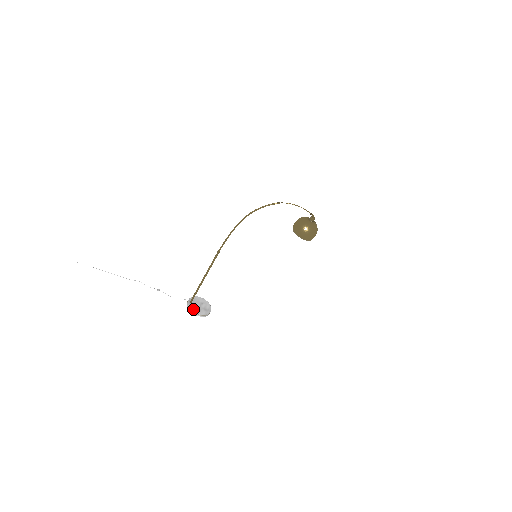
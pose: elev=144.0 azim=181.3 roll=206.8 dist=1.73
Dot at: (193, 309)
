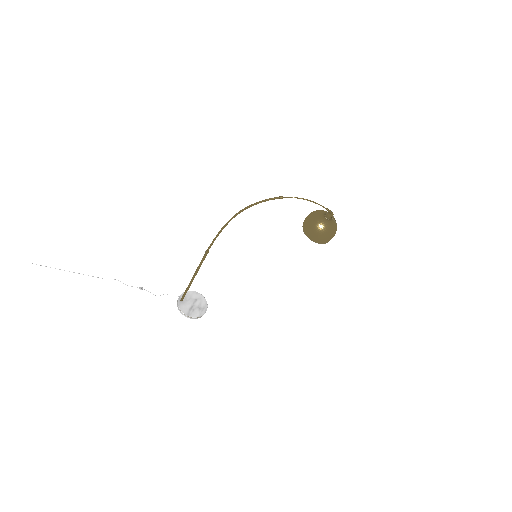
Dot at: (184, 310)
